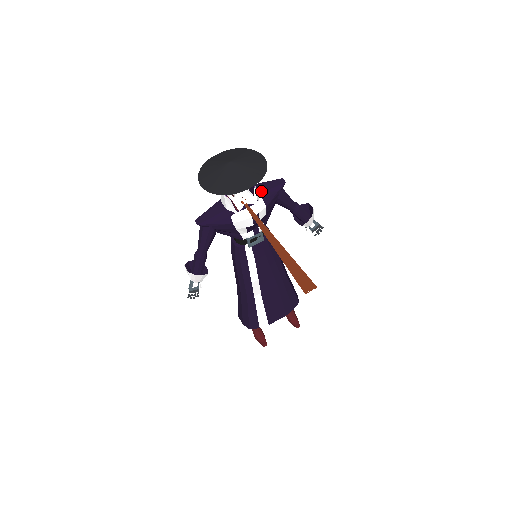
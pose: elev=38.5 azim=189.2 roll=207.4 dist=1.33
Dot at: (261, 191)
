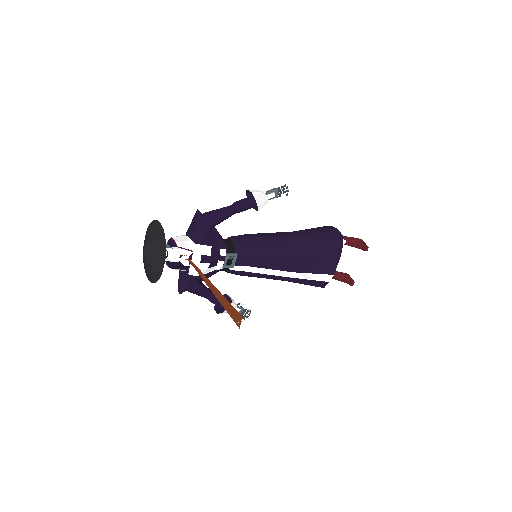
Dot at: (191, 236)
